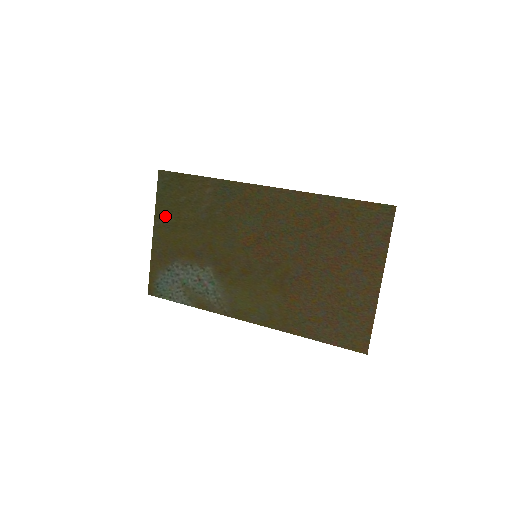
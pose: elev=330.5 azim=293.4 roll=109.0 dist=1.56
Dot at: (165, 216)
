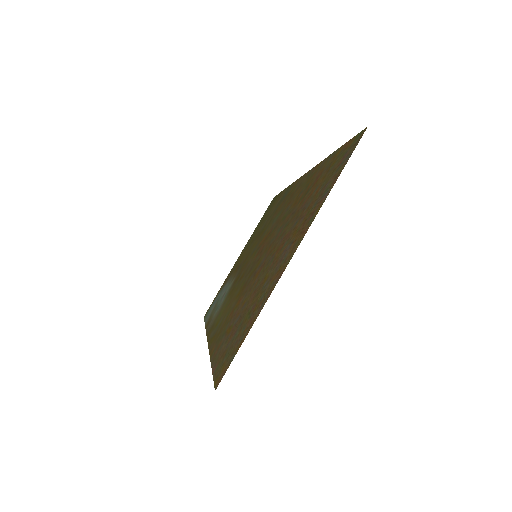
Dot at: occluded
